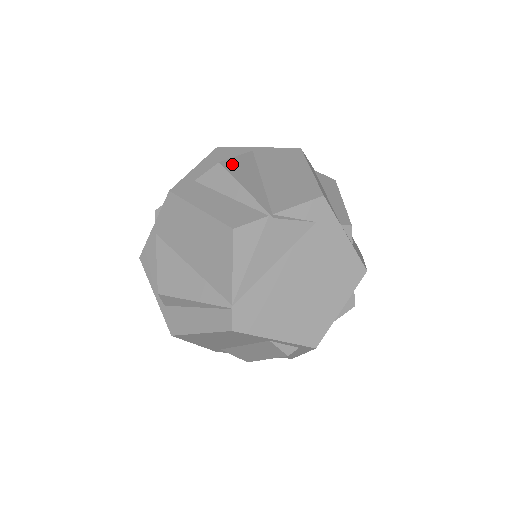
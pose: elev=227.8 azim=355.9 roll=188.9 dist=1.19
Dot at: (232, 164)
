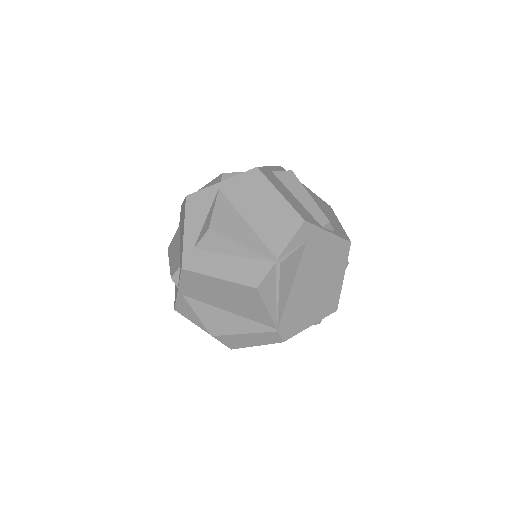
Dot at: (218, 222)
